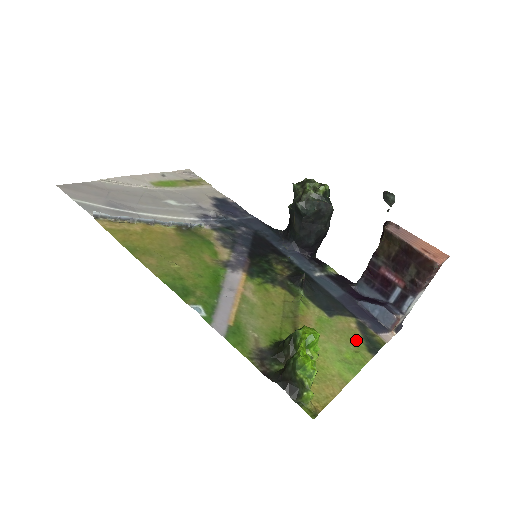
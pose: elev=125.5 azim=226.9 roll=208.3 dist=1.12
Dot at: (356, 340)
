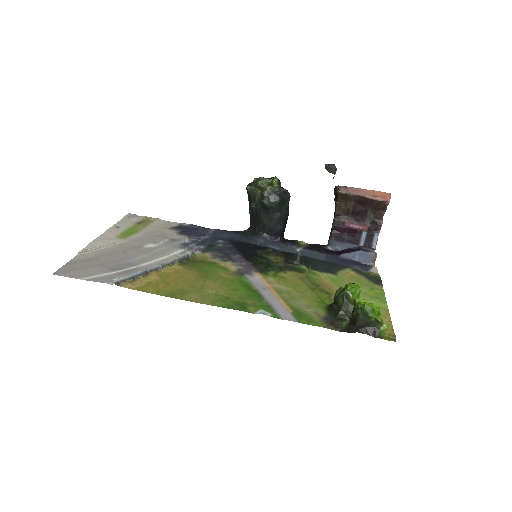
Dot at: (364, 281)
